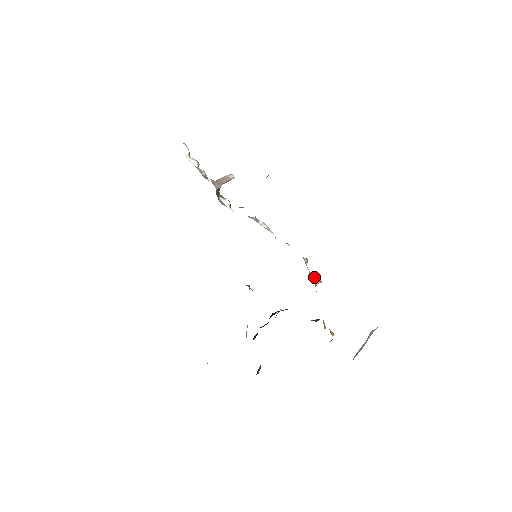
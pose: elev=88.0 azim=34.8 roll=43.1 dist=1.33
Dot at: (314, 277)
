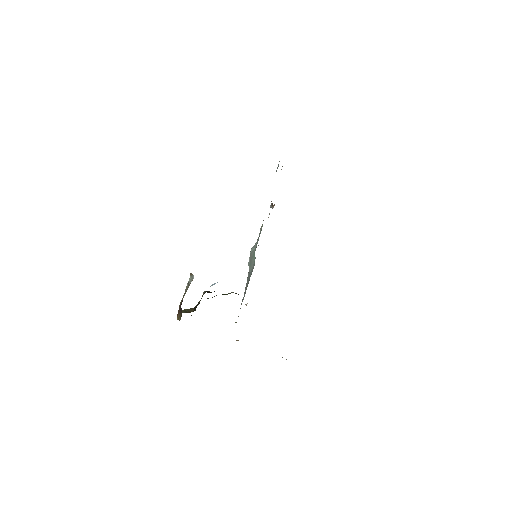
Dot at: occluded
